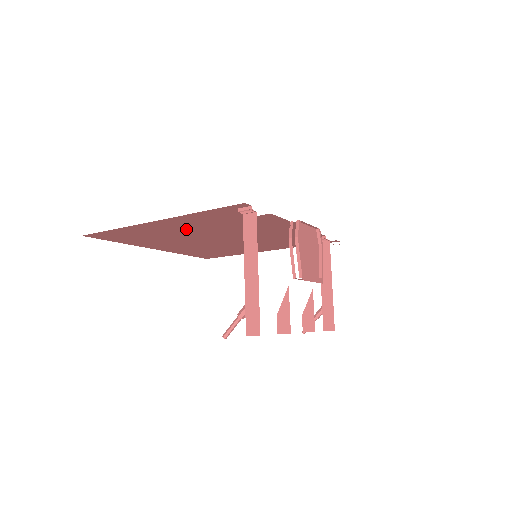
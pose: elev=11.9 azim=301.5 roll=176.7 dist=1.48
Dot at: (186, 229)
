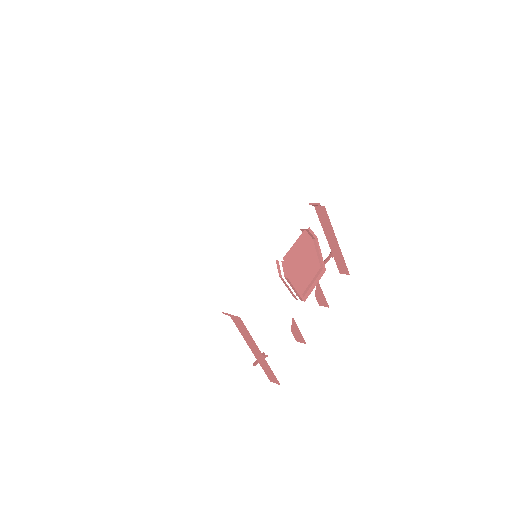
Dot at: occluded
